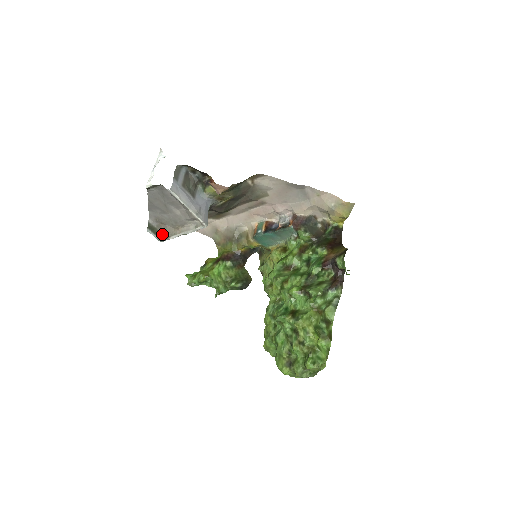
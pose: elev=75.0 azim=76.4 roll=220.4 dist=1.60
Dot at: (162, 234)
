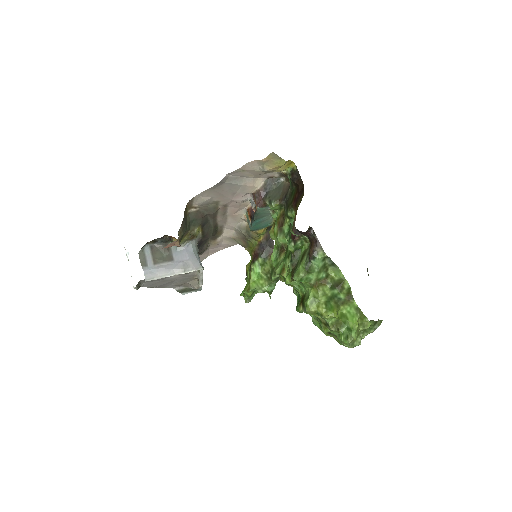
Dot at: (193, 288)
